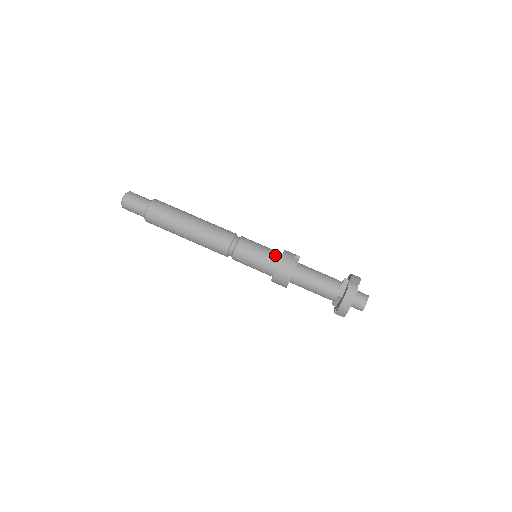
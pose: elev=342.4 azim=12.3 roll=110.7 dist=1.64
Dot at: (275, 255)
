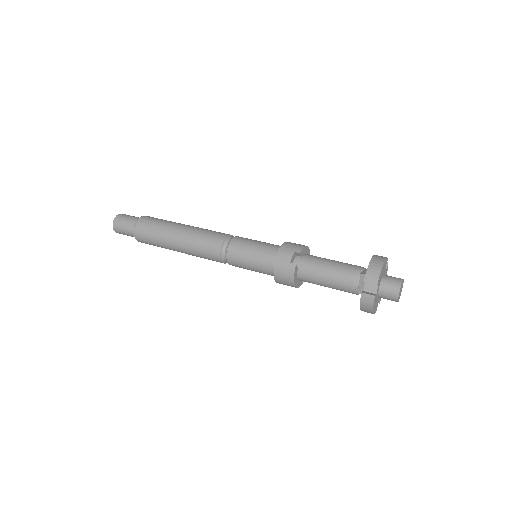
Dot at: (269, 262)
